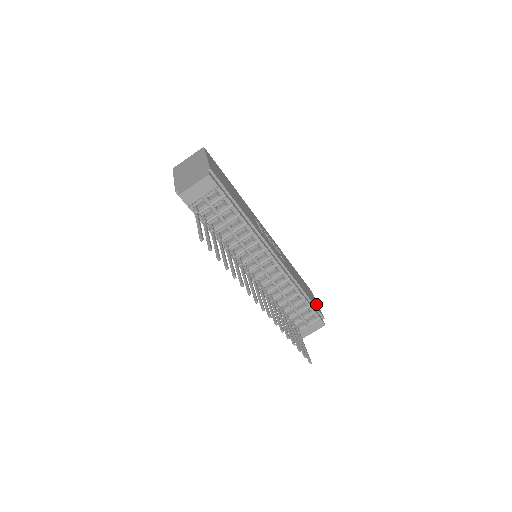
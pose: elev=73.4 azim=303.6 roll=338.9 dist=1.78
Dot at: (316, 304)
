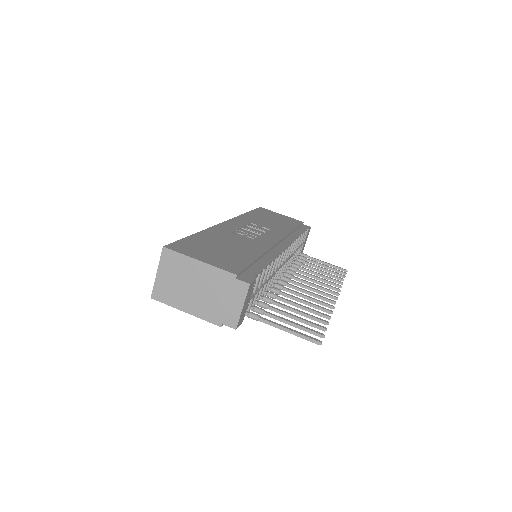
Dot at: (288, 219)
